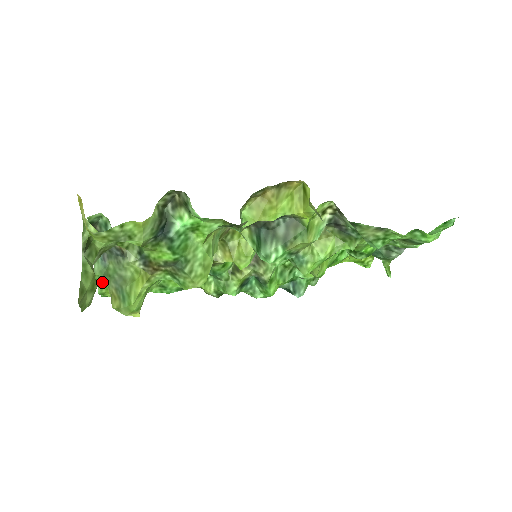
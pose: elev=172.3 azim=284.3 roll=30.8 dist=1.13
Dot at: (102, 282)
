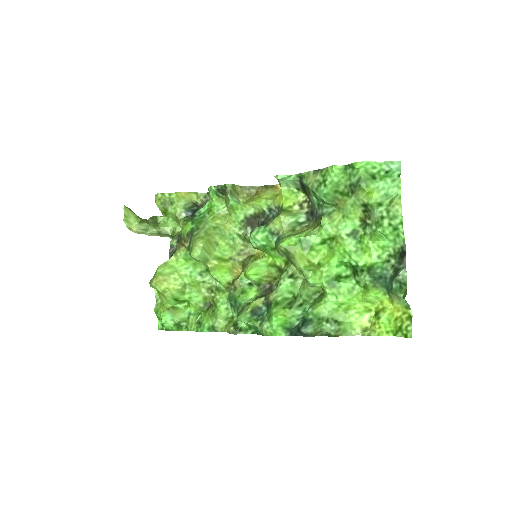
Dot at: occluded
